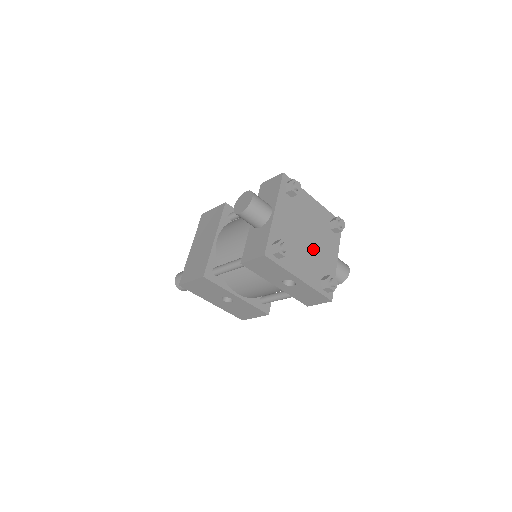
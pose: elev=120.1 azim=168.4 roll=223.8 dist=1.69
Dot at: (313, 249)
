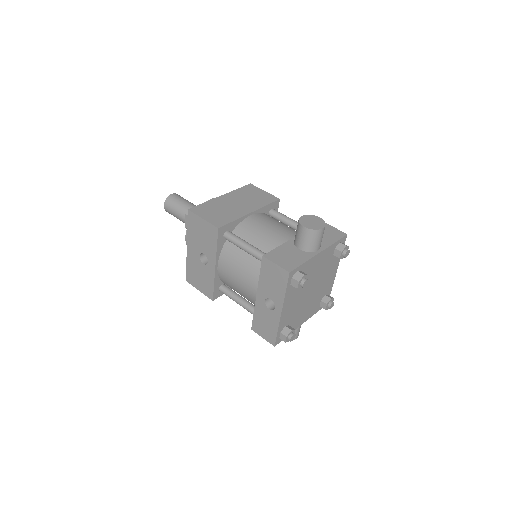
Dot at: (305, 301)
